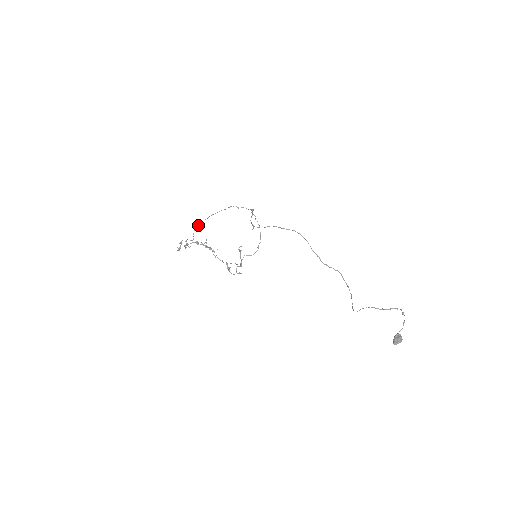
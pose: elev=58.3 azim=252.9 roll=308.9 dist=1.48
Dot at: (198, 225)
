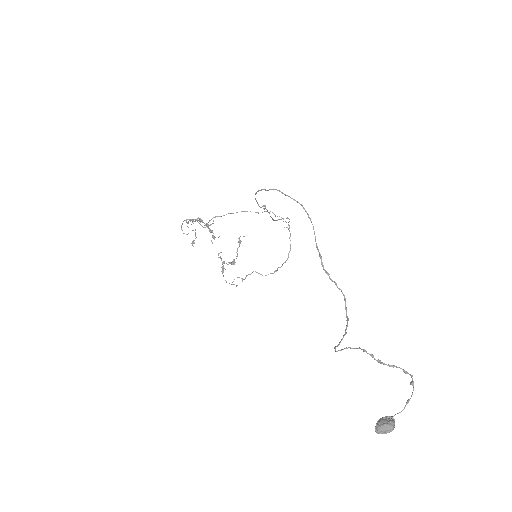
Dot at: occluded
